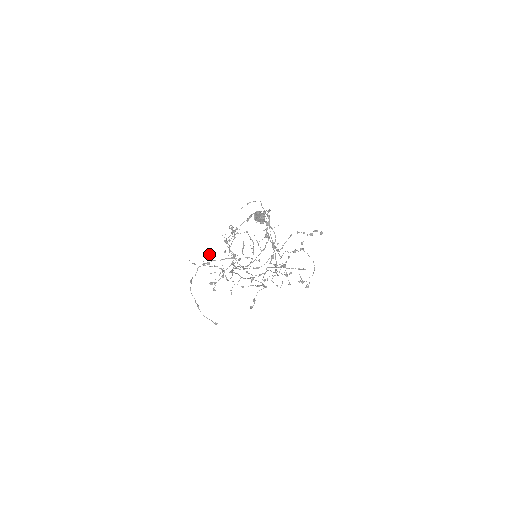
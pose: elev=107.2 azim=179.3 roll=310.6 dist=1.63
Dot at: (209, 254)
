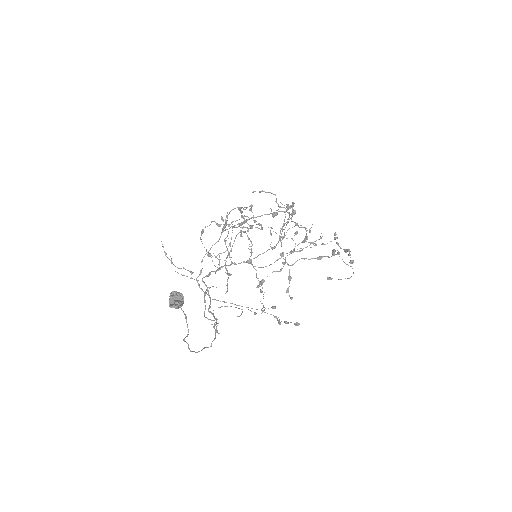
Dot at: occluded
